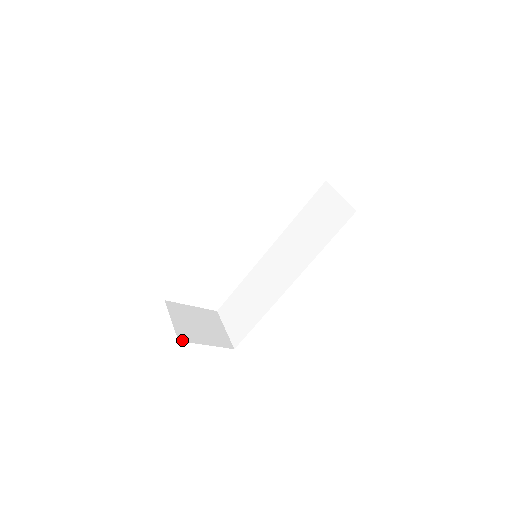
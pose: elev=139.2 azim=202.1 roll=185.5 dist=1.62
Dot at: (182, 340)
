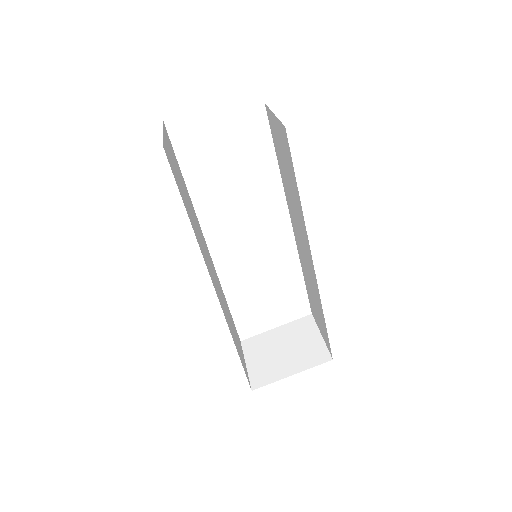
Dot at: (257, 387)
